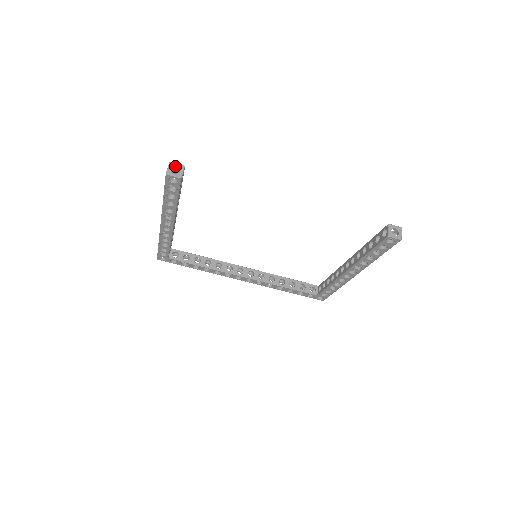
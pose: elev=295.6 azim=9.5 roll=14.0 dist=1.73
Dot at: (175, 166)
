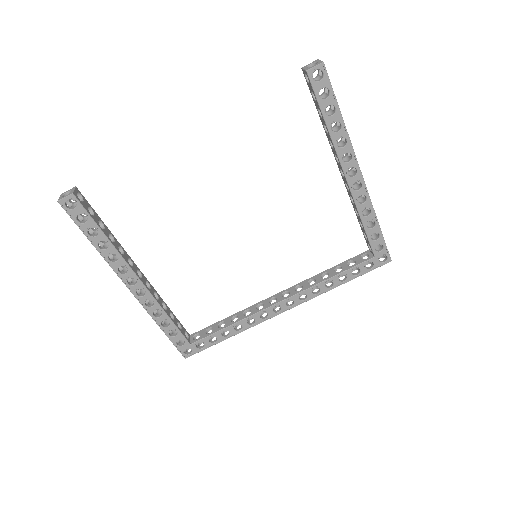
Dot at: (67, 193)
